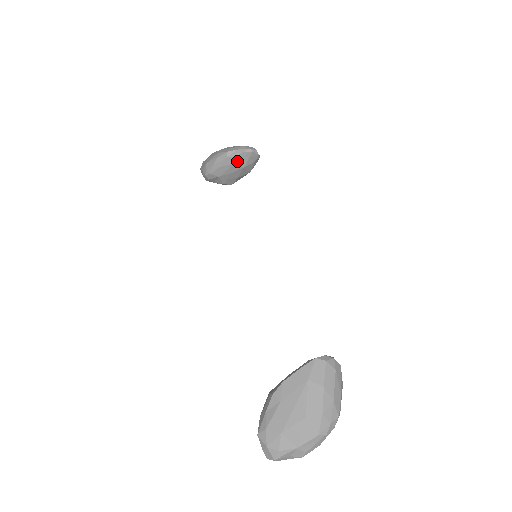
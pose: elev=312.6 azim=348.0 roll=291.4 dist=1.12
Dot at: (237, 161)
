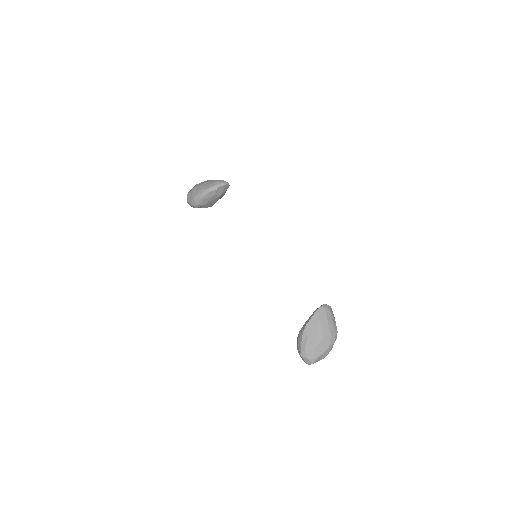
Dot at: (216, 193)
